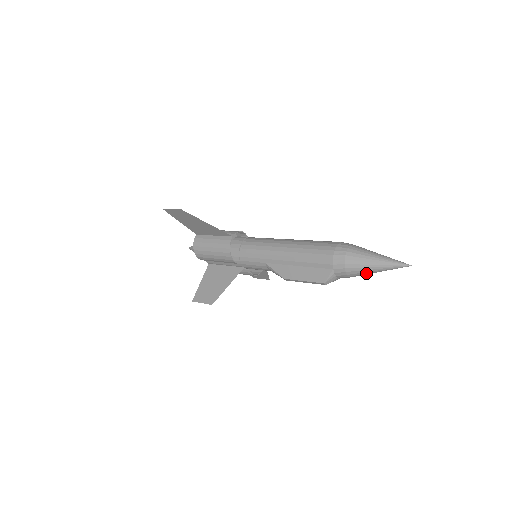
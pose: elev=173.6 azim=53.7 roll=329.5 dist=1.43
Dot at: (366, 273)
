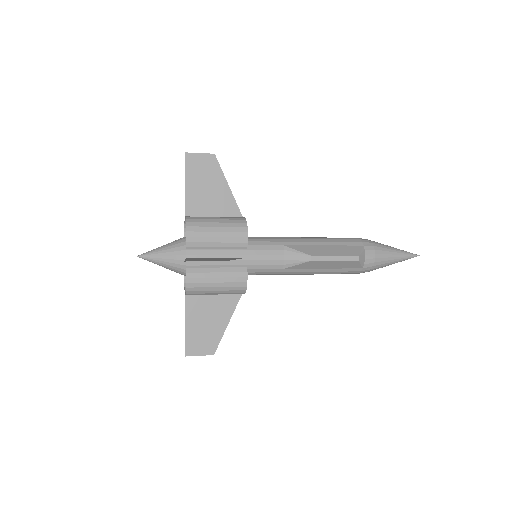
Dot at: (389, 257)
